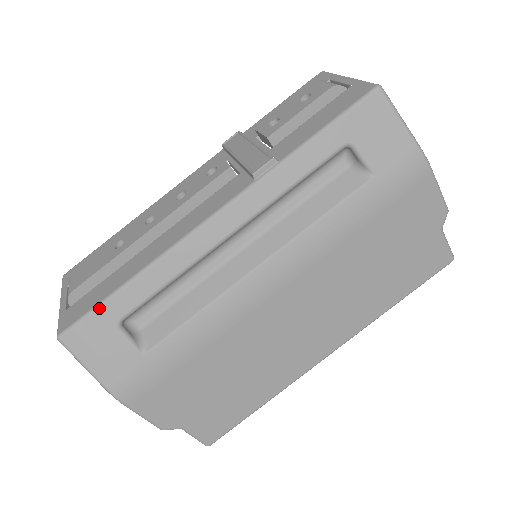
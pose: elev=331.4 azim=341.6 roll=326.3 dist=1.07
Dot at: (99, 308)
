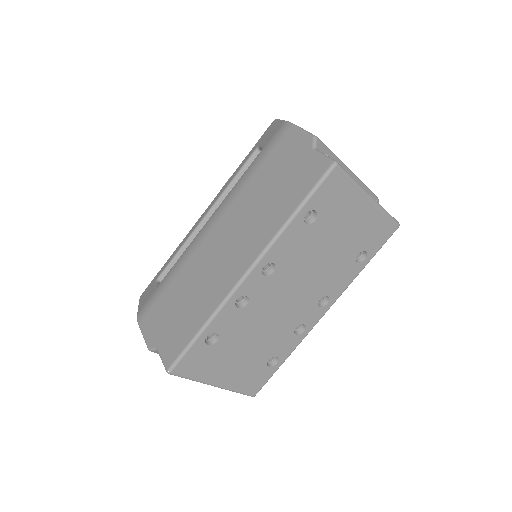
Dot at: (156, 276)
